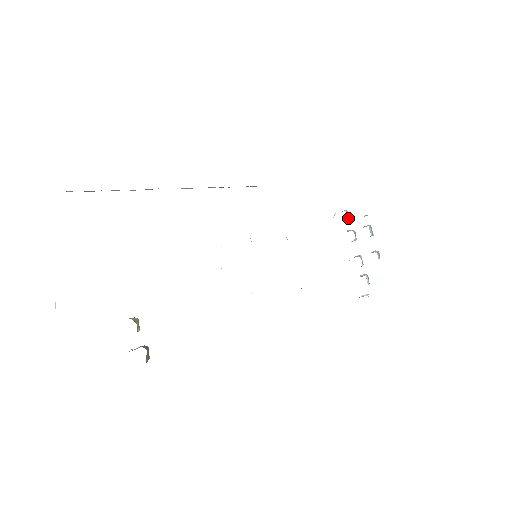
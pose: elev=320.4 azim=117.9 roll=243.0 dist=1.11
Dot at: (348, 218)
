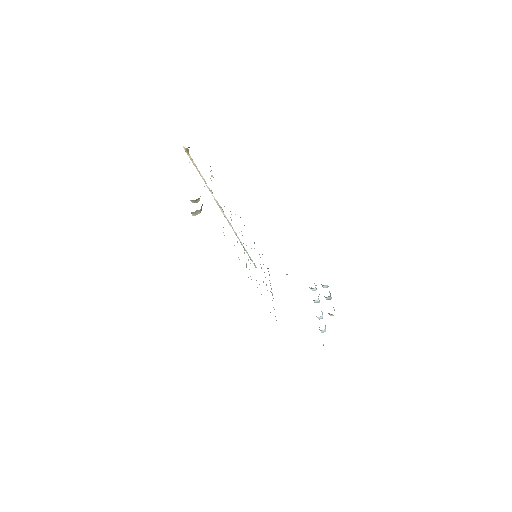
Dot at: occluded
